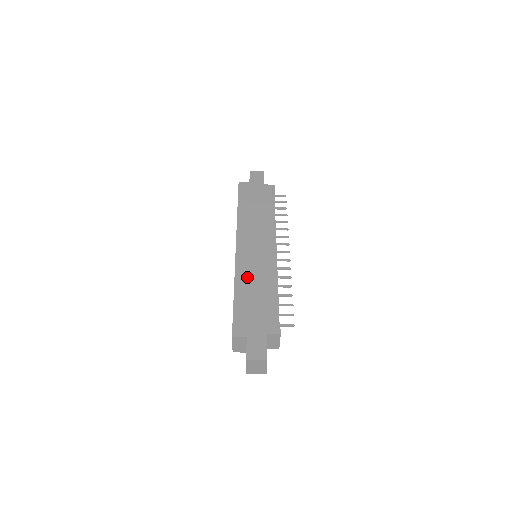
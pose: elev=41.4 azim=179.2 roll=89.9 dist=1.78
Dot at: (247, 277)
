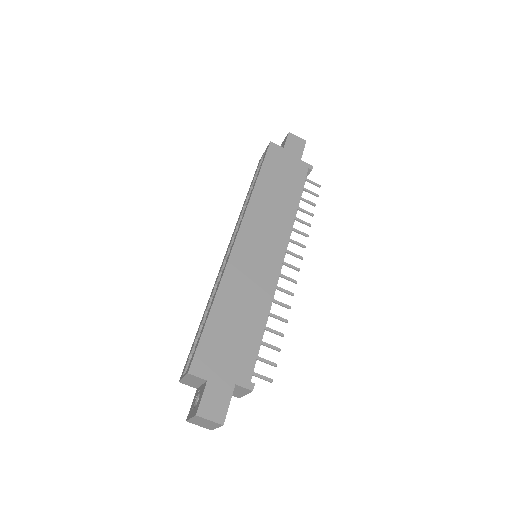
Dot at: (237, 288)
